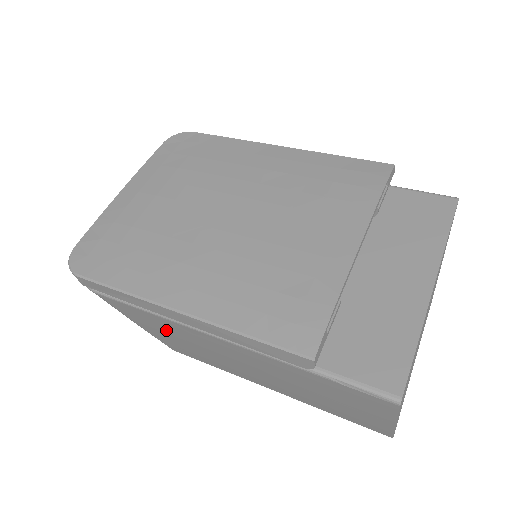
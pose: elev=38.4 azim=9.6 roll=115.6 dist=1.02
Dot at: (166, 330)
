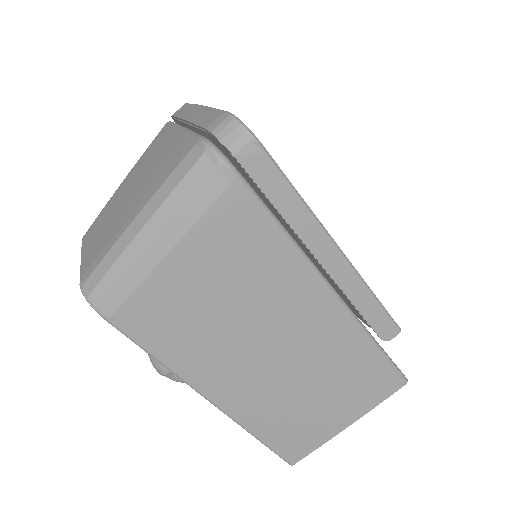
Dot at: (242, 269)
